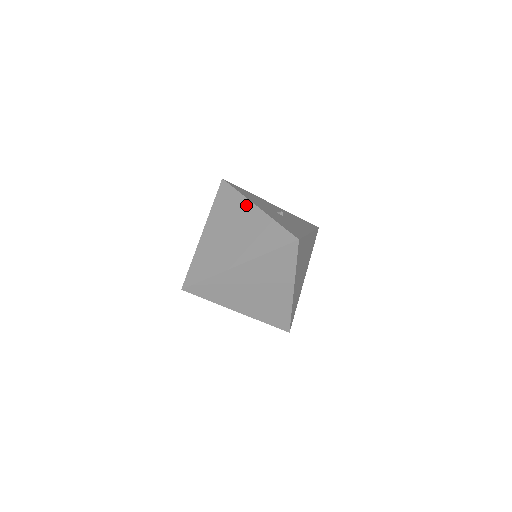
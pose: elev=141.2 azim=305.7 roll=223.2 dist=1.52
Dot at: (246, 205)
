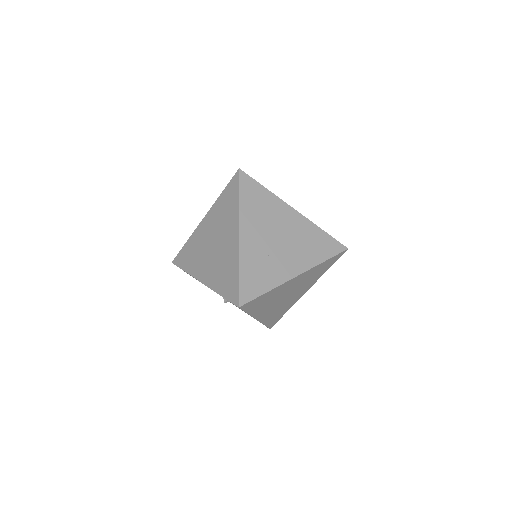
Dot at: occluded
